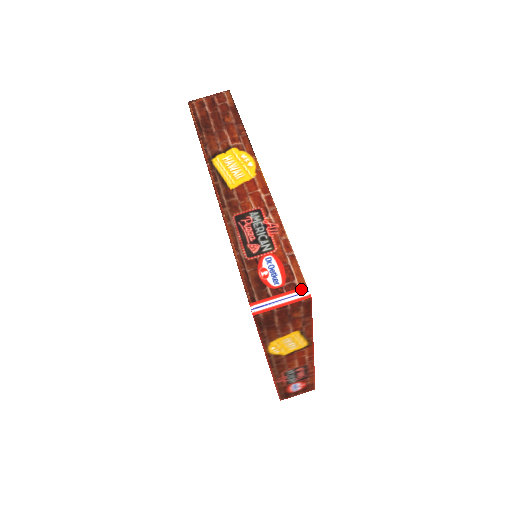
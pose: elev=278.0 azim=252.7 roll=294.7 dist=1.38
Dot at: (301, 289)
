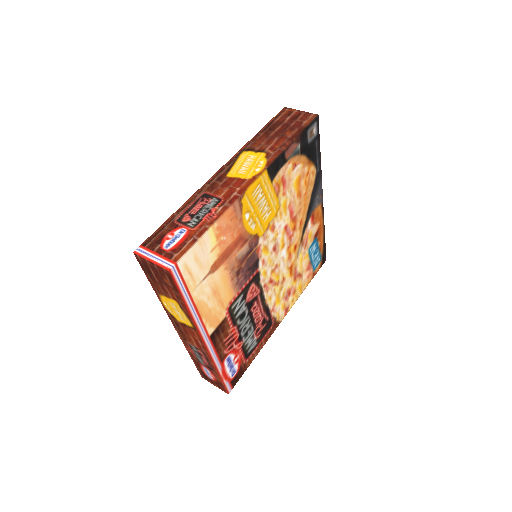
Dot at: (171, 261)
